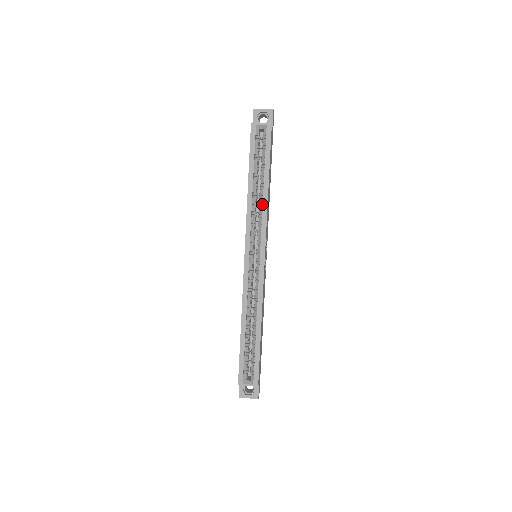
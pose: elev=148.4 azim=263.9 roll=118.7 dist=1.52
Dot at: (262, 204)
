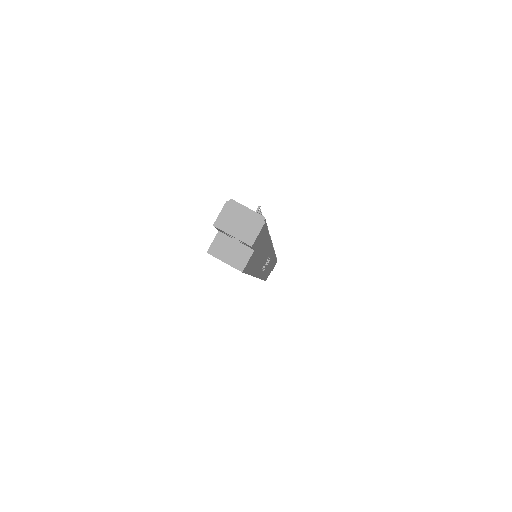
Dot at: occluded
